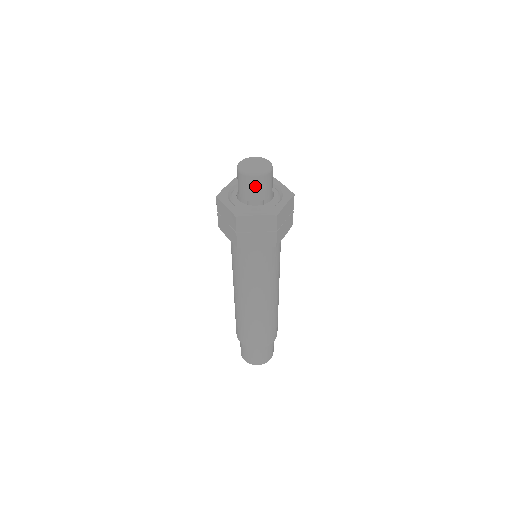
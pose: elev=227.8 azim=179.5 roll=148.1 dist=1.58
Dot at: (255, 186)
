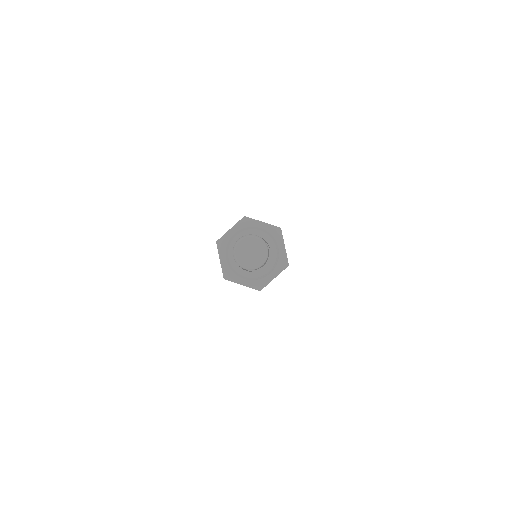
Dot at: occluded
